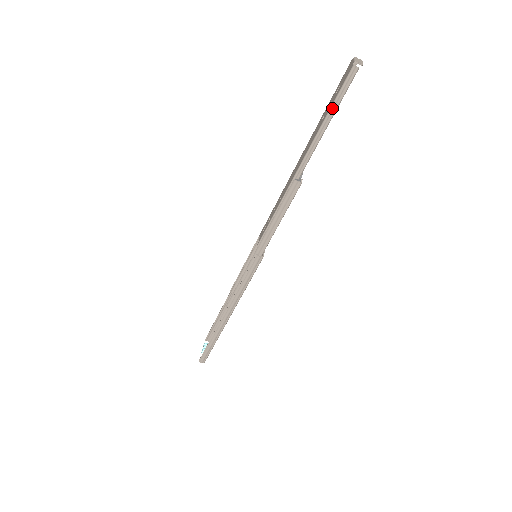
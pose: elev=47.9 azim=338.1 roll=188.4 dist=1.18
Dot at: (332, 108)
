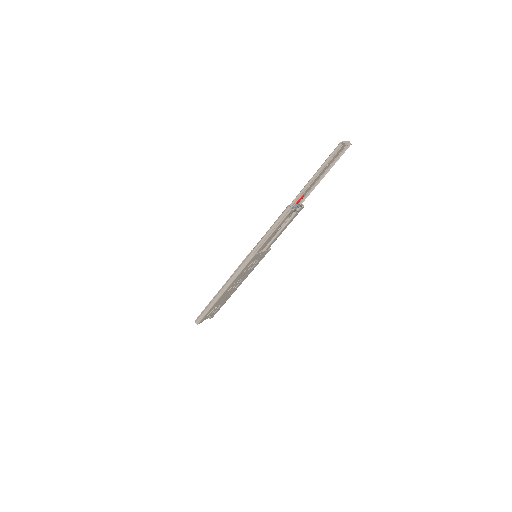
Dot at: (322, 166)
